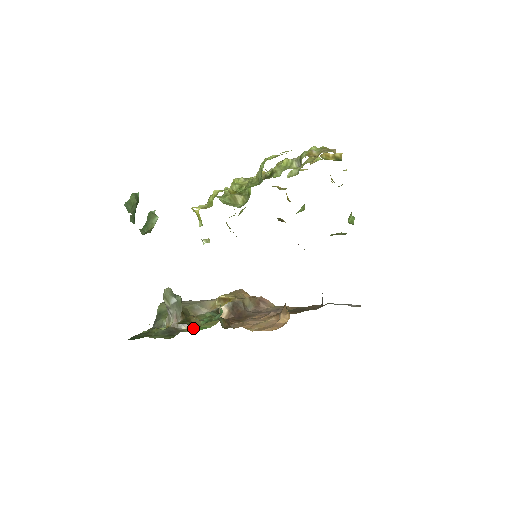
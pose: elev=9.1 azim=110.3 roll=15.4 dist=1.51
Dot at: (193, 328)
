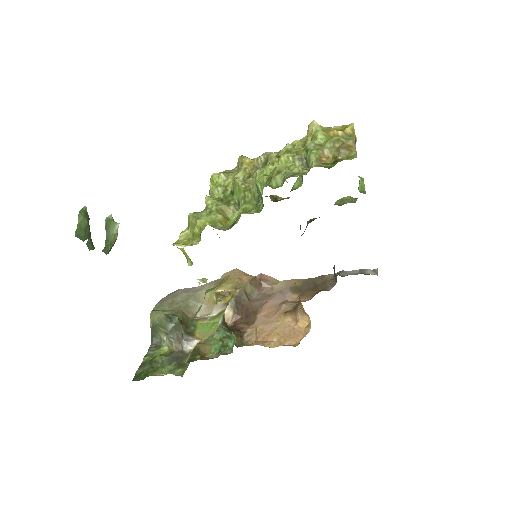
Dot at: occluded
